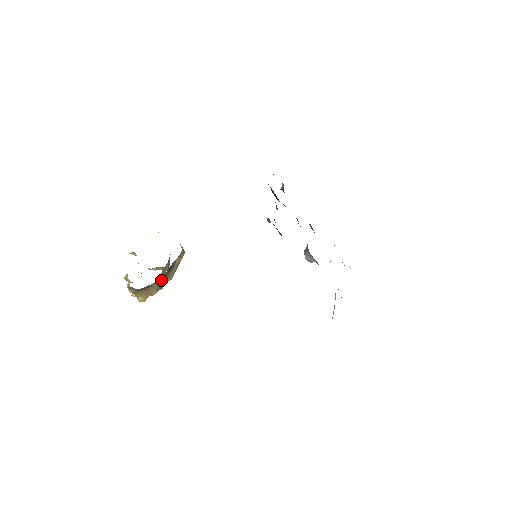
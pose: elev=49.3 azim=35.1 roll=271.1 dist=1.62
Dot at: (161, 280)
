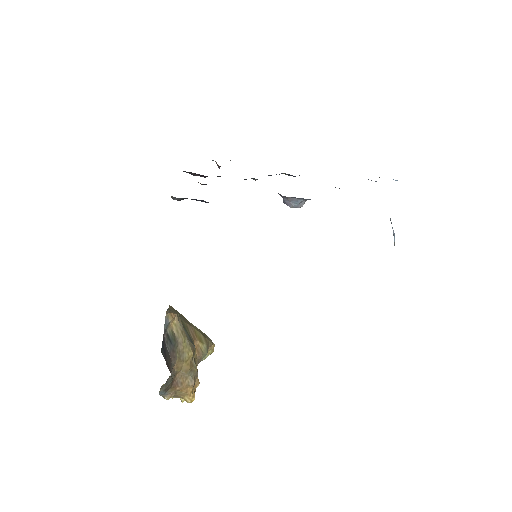
Dot at: (177, 362)
